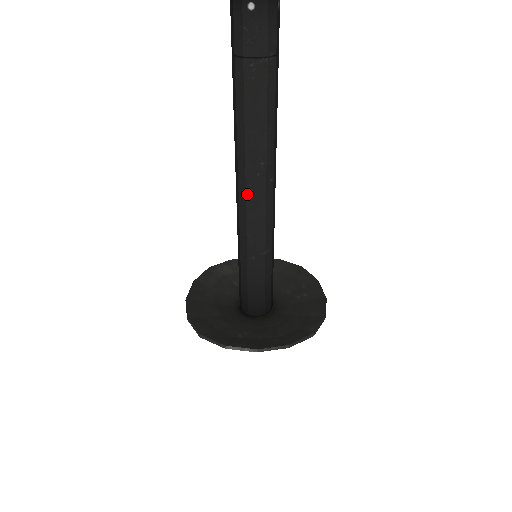
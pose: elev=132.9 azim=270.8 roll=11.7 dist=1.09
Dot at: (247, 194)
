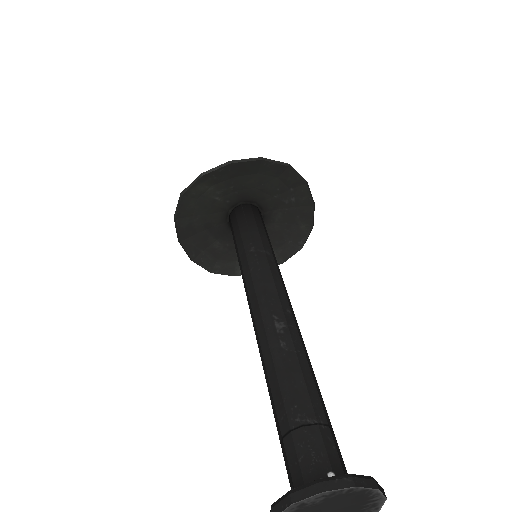
Dot at: occluded
